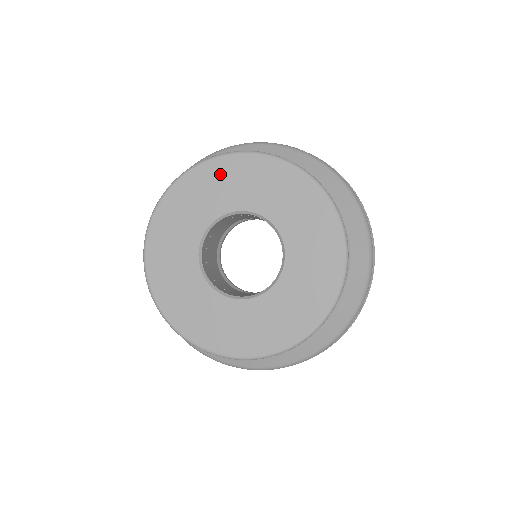
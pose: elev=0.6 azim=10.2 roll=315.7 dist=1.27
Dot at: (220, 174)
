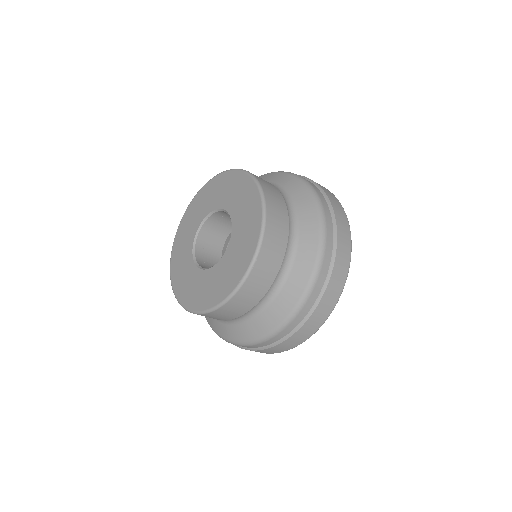
Dot at: (204, 195)
